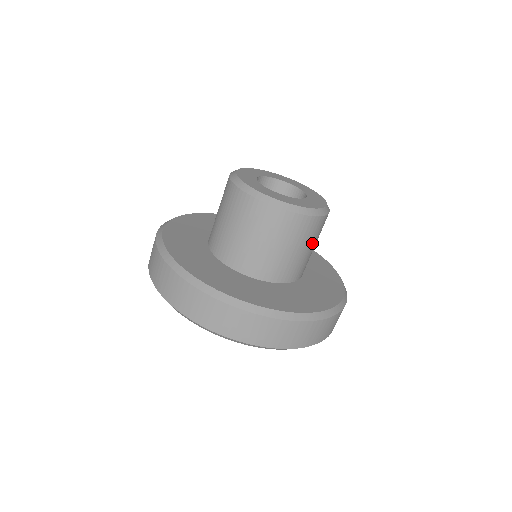
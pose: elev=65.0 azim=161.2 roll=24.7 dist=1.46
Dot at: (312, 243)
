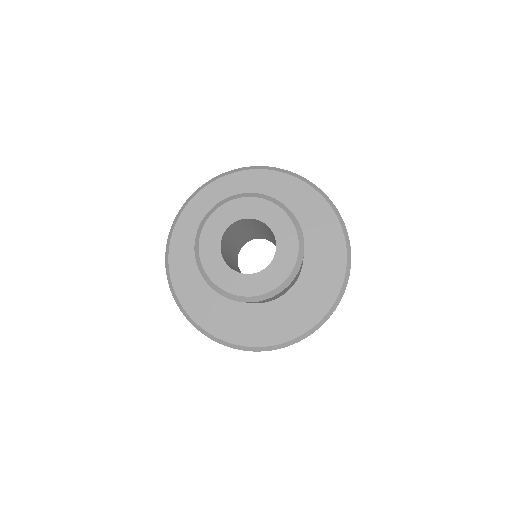
Dot at: (296, 277)
